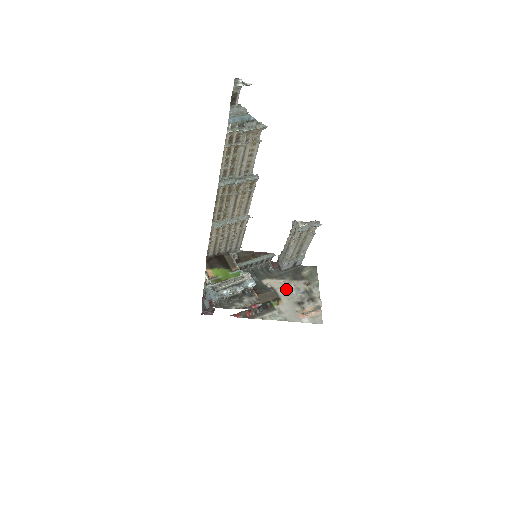
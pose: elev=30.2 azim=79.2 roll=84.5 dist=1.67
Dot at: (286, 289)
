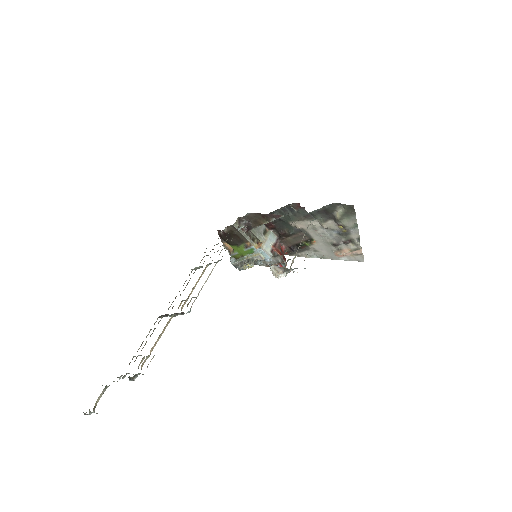
Dot at: (317, 230)
